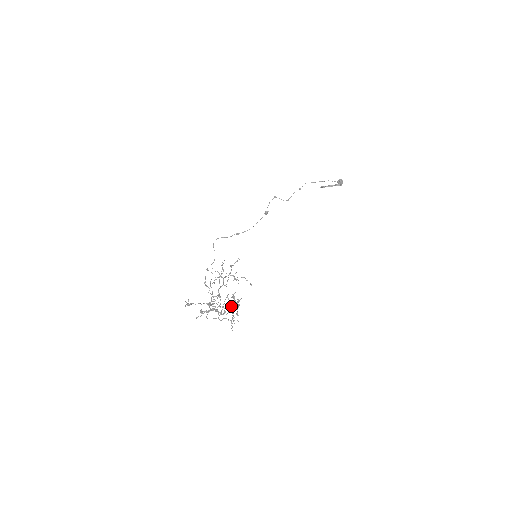
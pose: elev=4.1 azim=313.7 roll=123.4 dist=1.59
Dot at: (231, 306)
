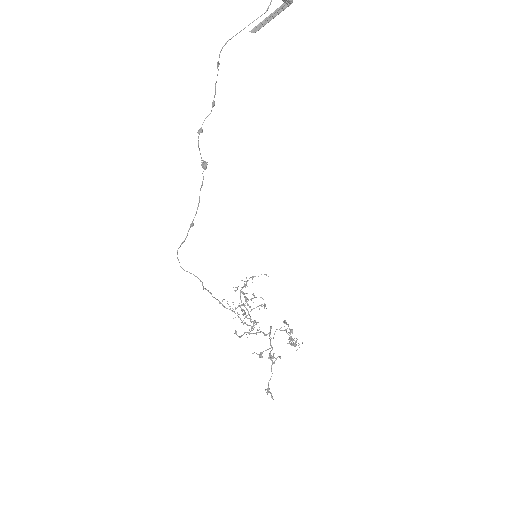
Dot at: occluded
